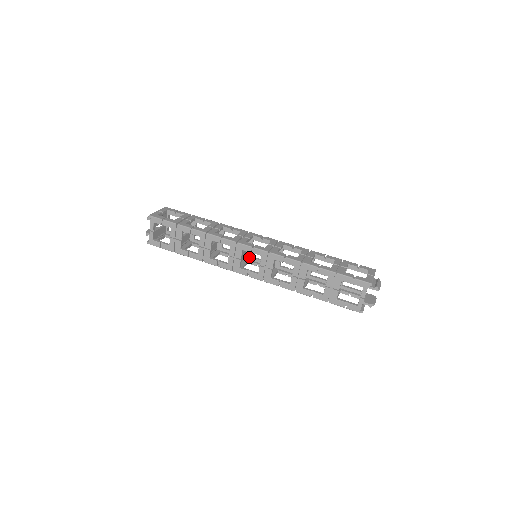
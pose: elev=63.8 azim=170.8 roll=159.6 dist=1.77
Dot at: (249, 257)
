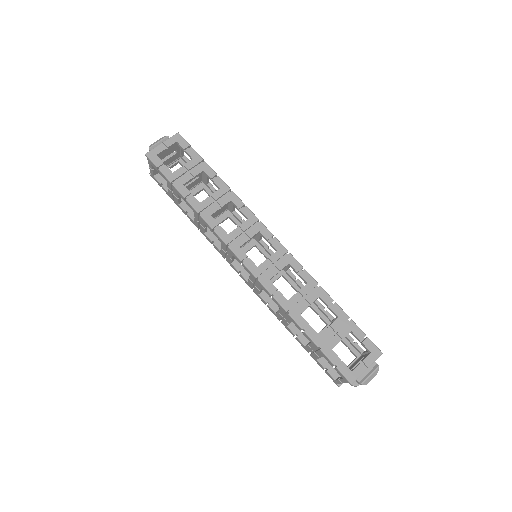
Dot at: (258, 240)
